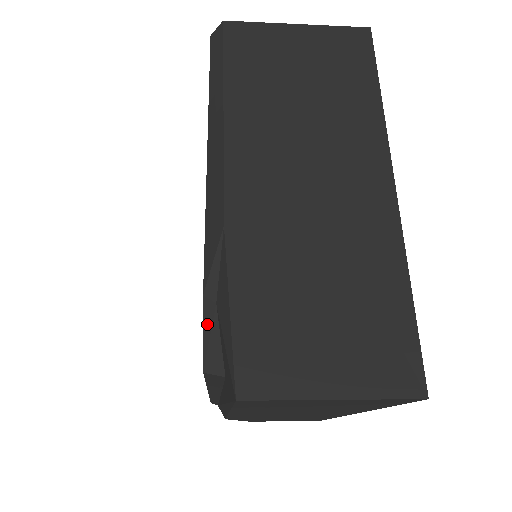
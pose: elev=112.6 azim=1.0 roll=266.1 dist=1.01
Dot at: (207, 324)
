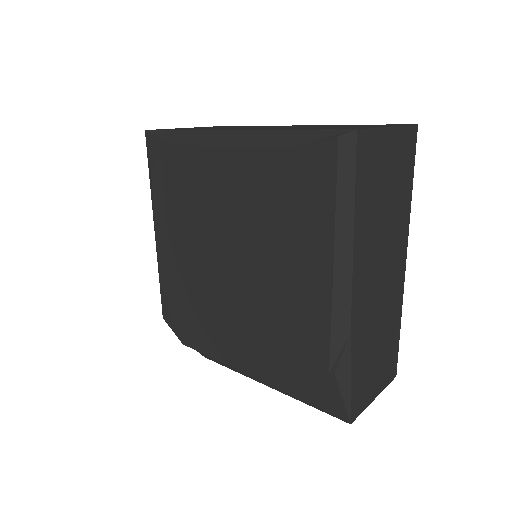
Dot at: (322, 382)
